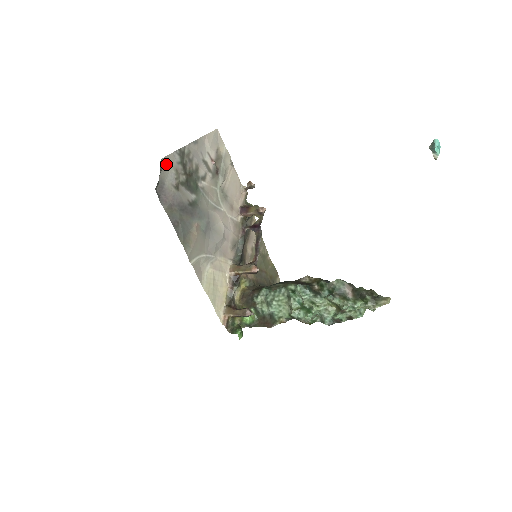
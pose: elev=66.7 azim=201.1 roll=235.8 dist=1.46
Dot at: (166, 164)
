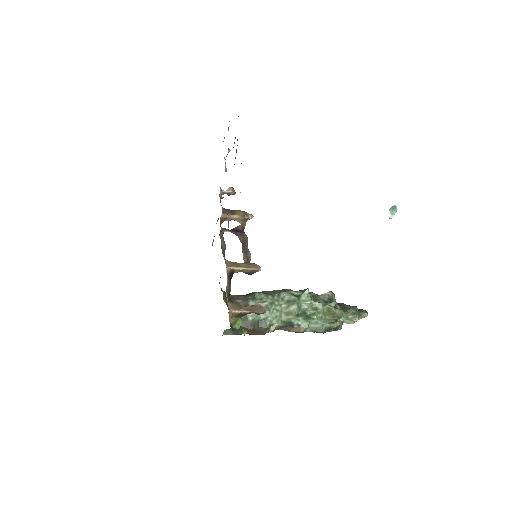
Dot at: occluded
